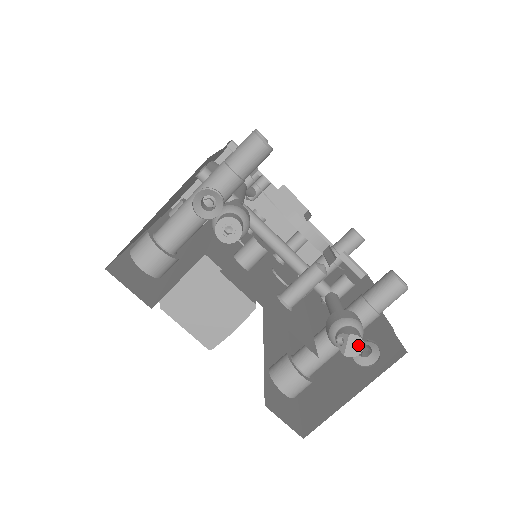
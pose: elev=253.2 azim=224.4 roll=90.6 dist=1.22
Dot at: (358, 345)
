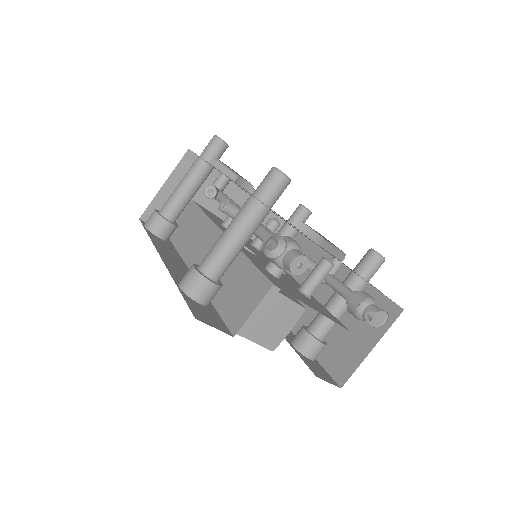
Dot at: (382, 317)
